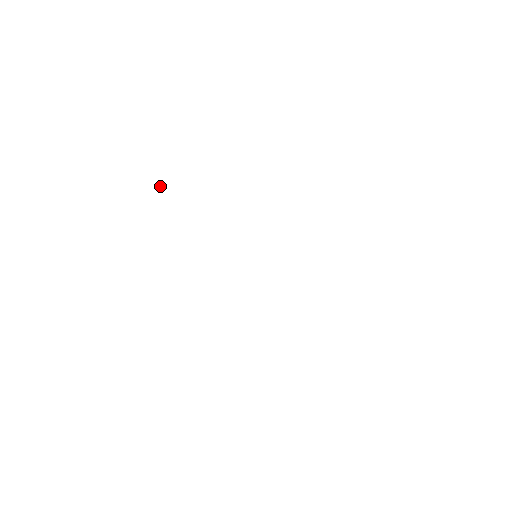
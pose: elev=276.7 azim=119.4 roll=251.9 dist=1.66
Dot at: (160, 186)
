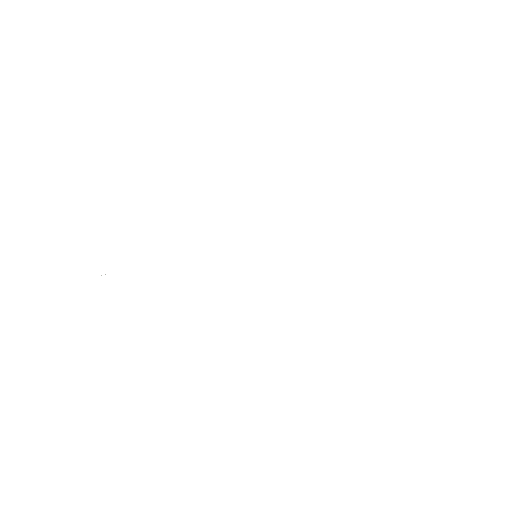
Dot at: occluded
